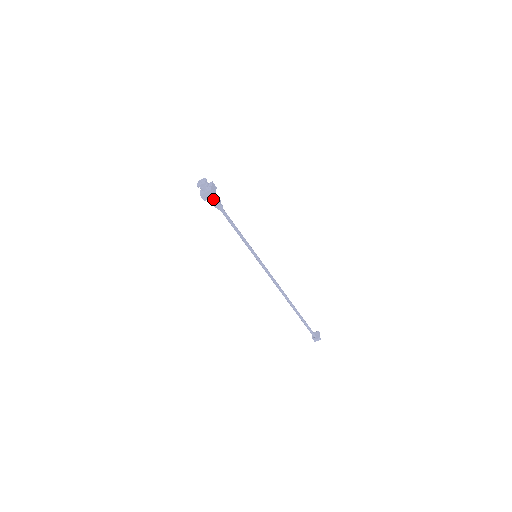
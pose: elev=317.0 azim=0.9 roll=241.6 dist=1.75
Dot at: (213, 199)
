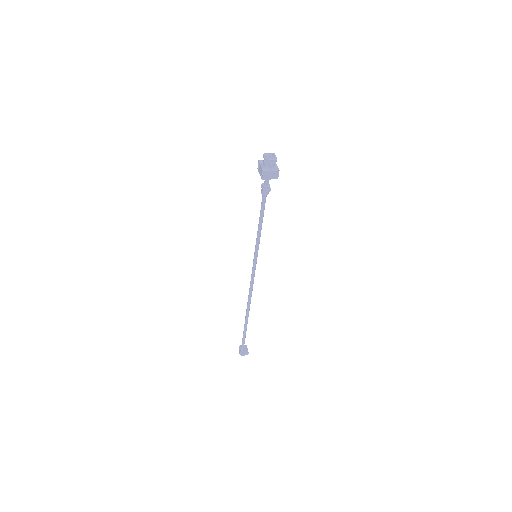
Dot at: (267, 180)
